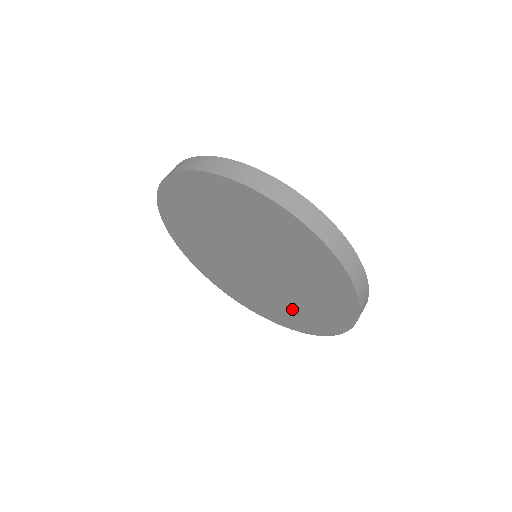
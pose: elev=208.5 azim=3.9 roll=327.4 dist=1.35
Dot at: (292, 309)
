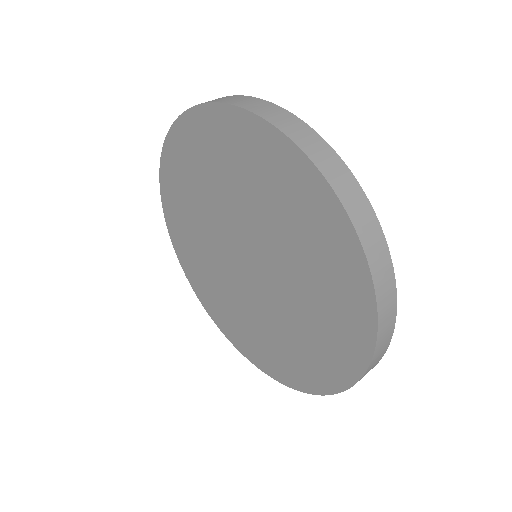
Dot at: (318, 315)
